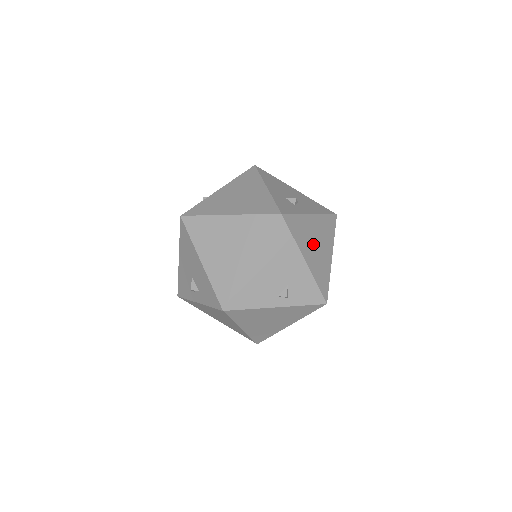
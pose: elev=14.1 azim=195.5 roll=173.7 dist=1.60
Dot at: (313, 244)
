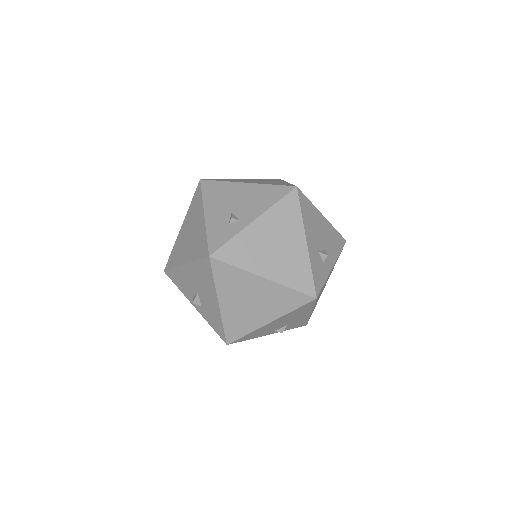
Dot at: occluded
